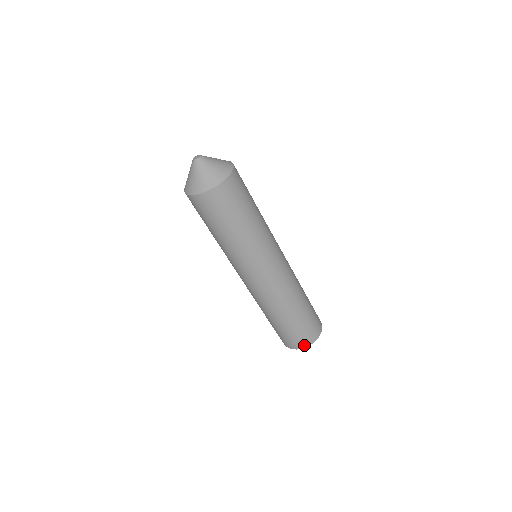
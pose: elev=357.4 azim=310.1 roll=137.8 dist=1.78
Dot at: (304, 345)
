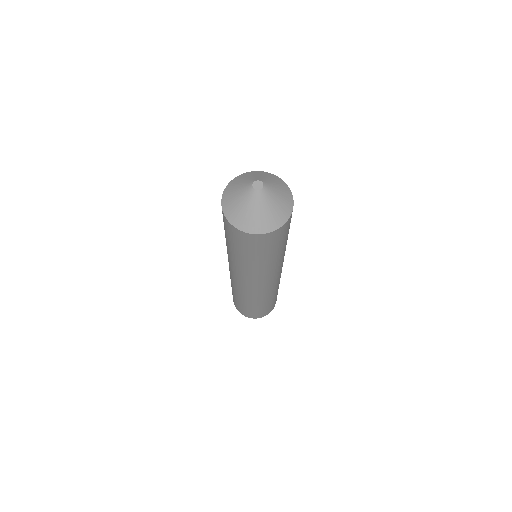
Dot at: (268, 313)
